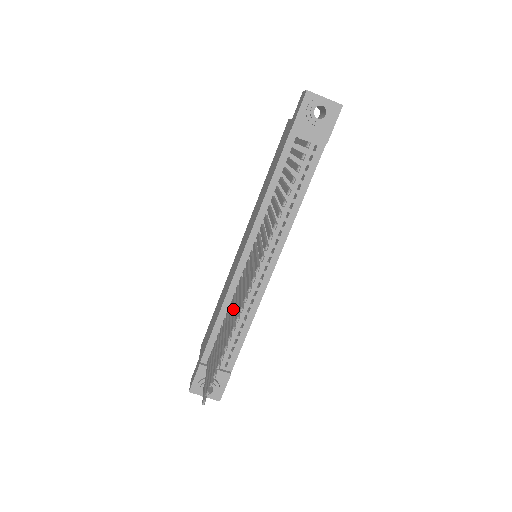
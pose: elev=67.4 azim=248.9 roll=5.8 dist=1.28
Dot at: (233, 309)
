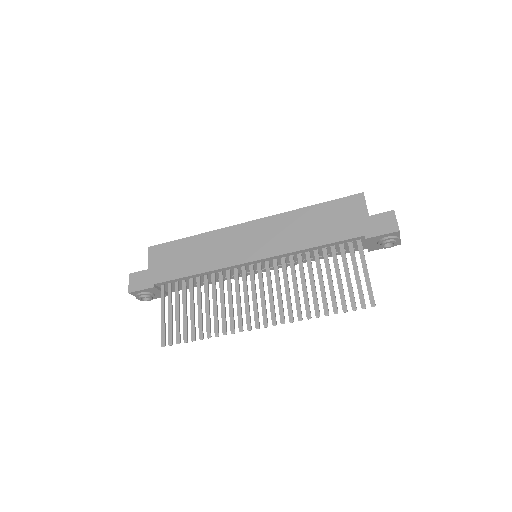
Dot at: (224, 302)
